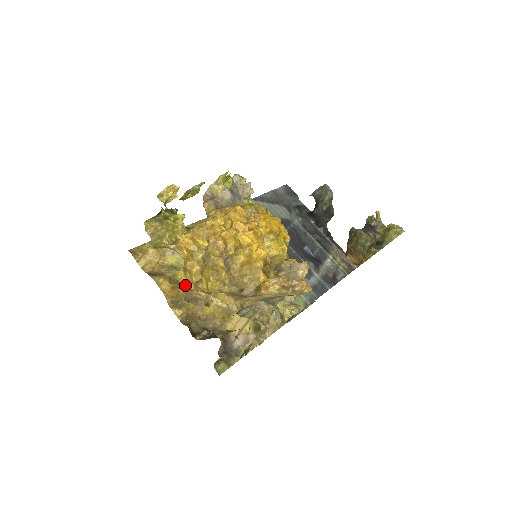
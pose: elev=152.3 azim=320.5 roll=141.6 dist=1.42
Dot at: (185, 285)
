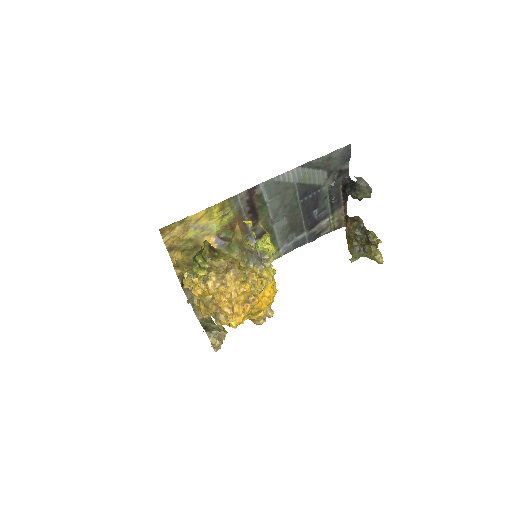
Dot at: occluded
